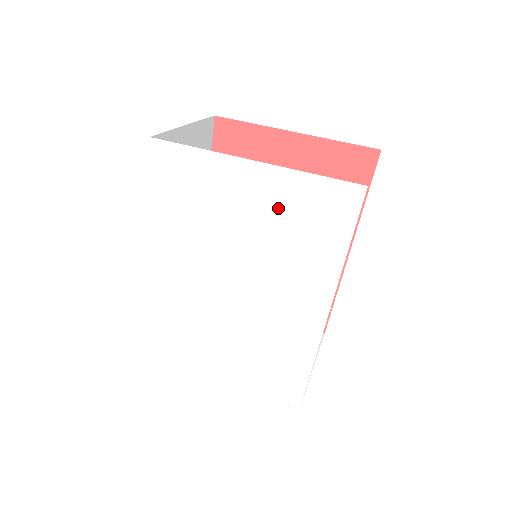
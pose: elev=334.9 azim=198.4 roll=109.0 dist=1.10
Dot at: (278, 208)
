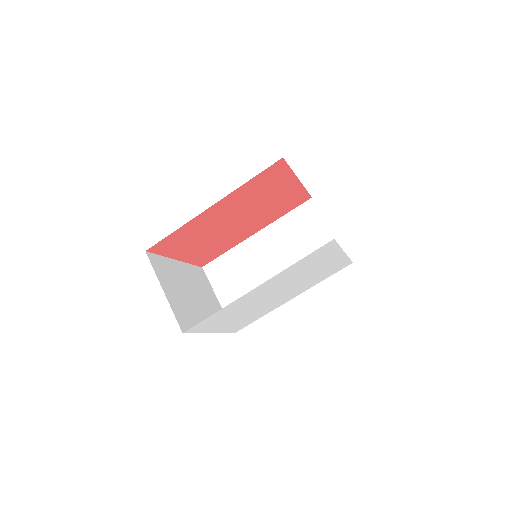
Dot at: (328, 267)
